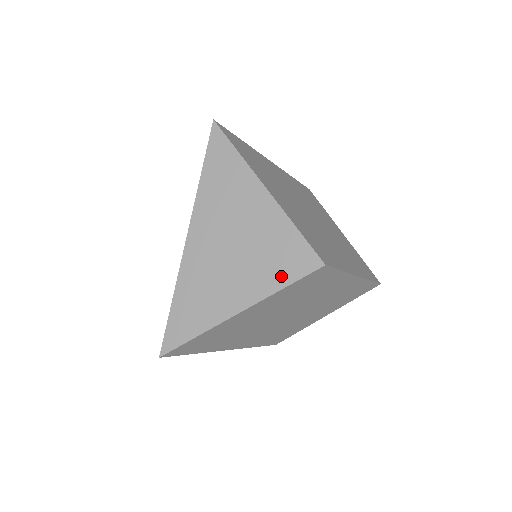
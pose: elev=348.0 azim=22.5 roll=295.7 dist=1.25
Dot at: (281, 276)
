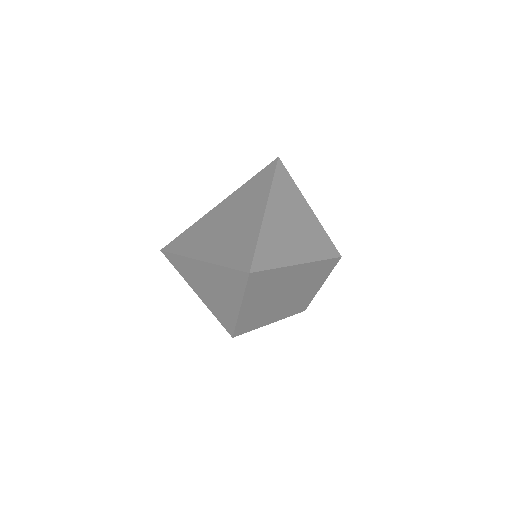
Dot at: (217, 315)
